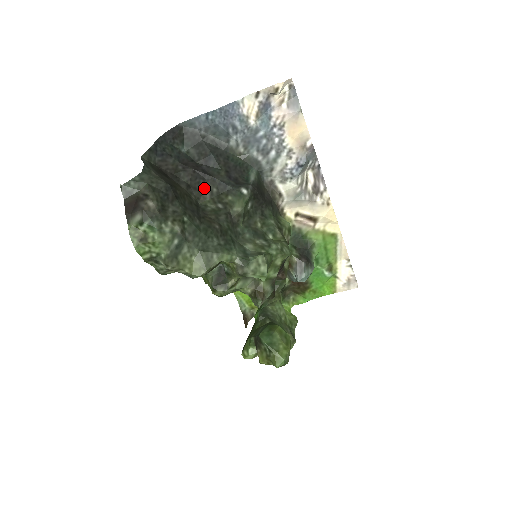
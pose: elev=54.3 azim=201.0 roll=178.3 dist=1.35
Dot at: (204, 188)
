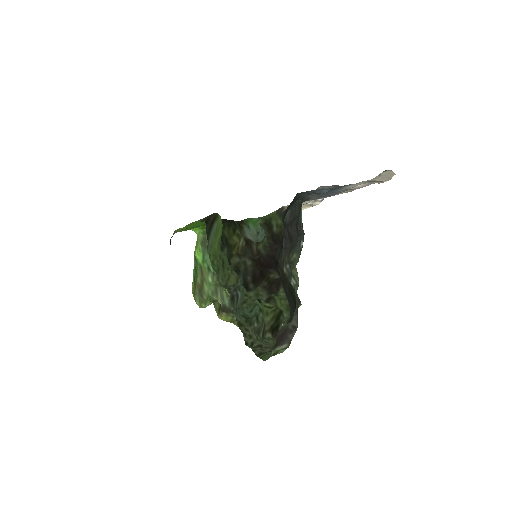
Dot at: occluded
